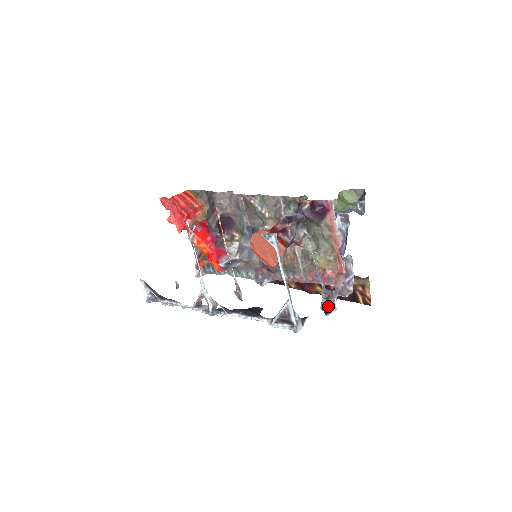
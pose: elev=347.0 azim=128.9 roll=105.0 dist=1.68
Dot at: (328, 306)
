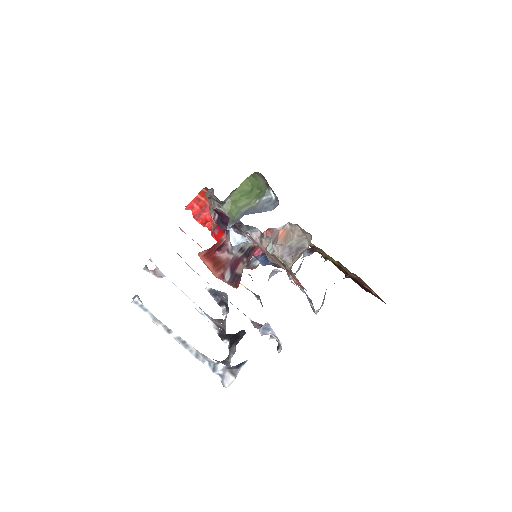
Dot at: occluded
